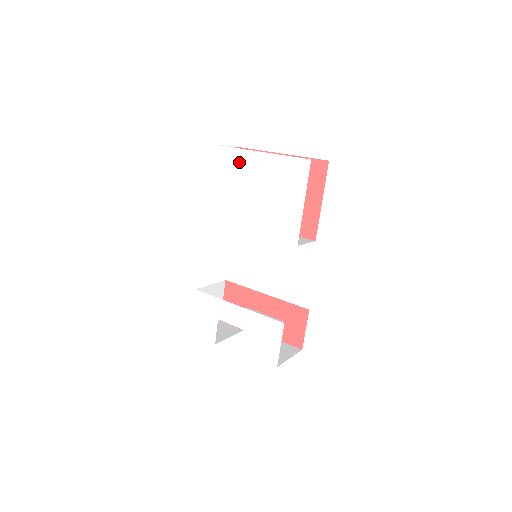
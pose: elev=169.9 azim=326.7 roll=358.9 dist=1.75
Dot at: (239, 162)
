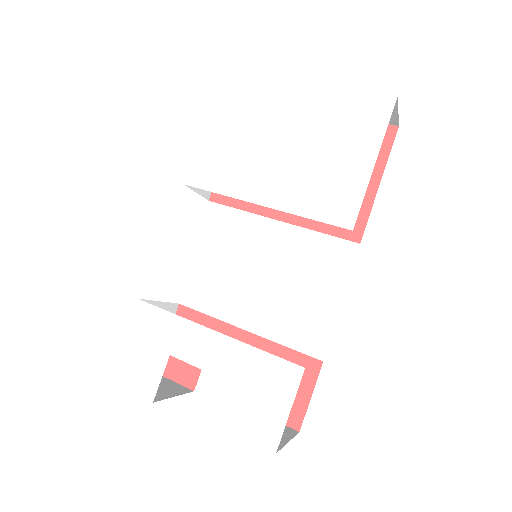
Dot at: (266, 96)
